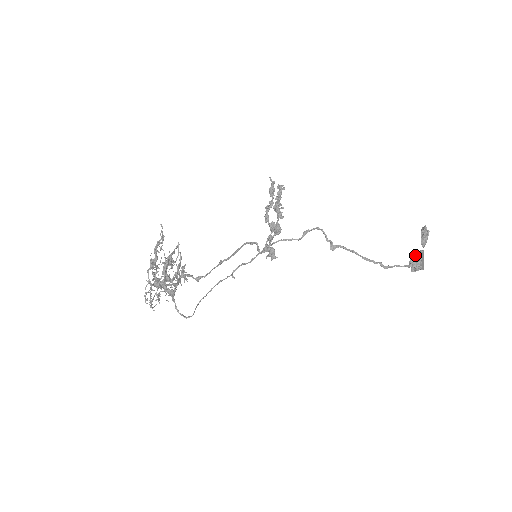
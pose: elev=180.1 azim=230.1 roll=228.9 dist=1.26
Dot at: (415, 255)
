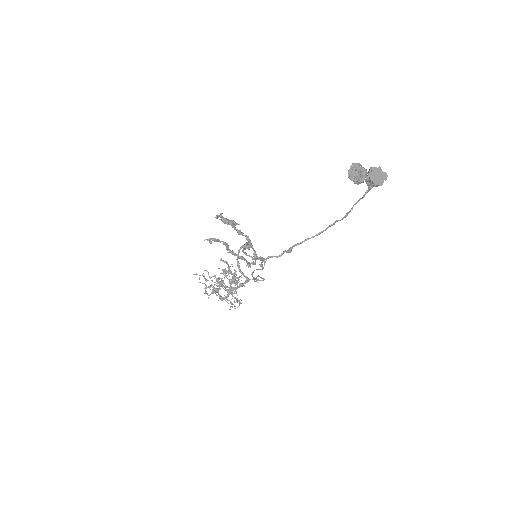
Dot at: (367, 179)
